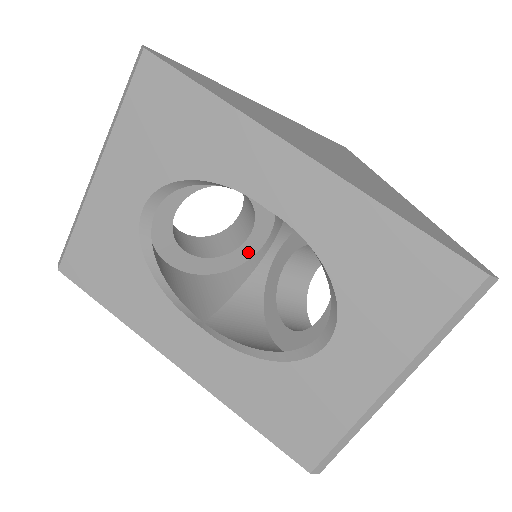
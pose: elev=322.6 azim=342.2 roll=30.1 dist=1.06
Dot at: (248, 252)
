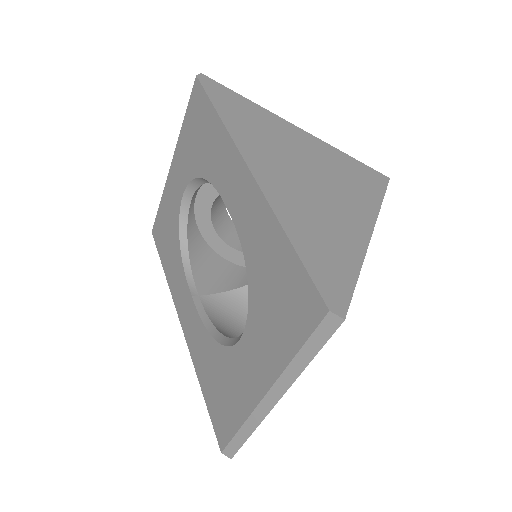
Dot at: occluded
